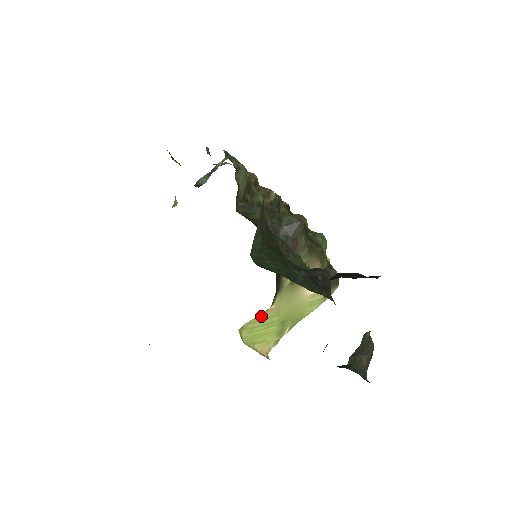
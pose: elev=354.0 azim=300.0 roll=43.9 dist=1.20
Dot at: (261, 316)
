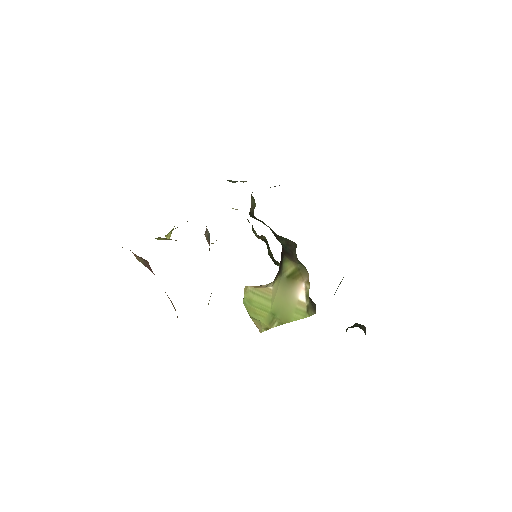
Dot at: (261, 291)
